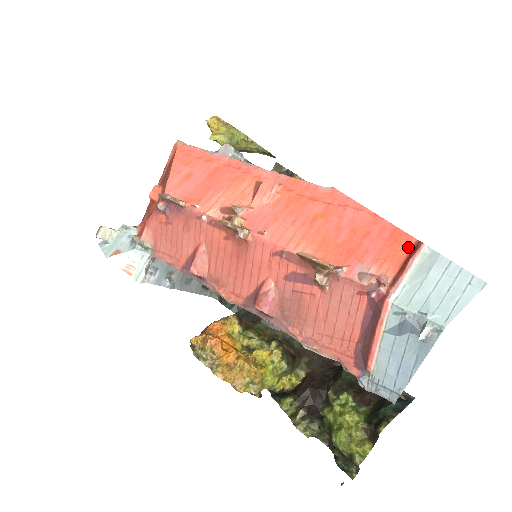
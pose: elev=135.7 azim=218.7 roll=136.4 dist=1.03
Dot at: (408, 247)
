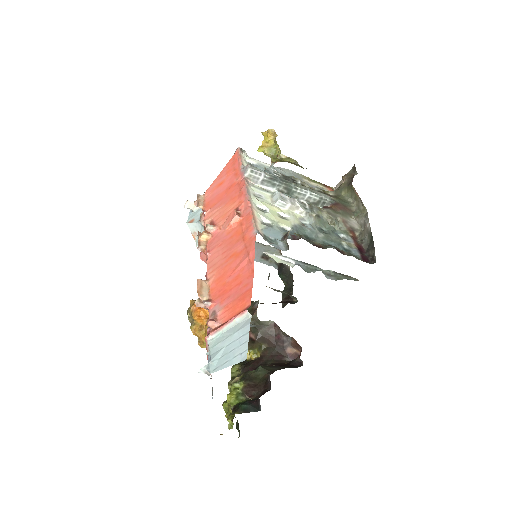
Dot at: (244, 307)
